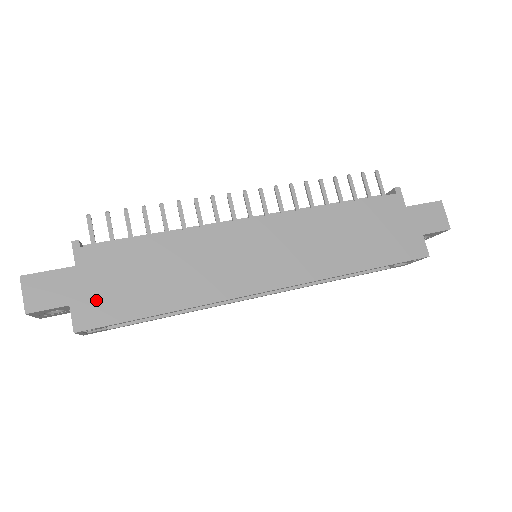
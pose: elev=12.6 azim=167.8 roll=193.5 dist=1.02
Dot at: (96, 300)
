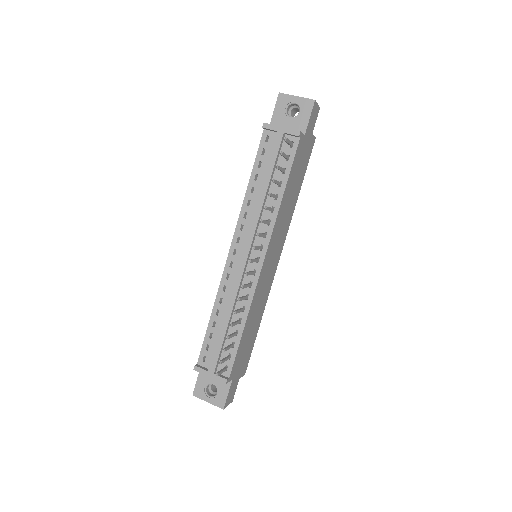
Dot at: (244, 365)
